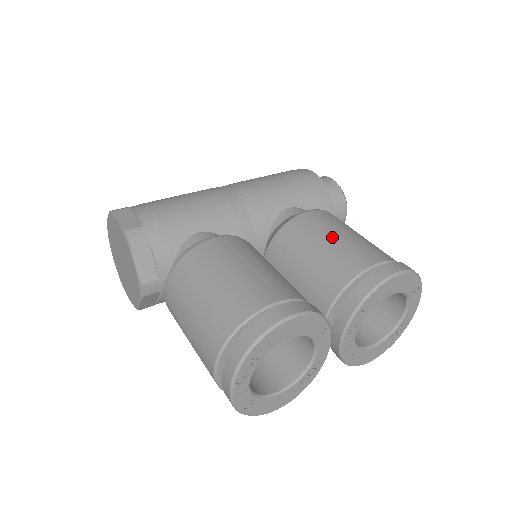
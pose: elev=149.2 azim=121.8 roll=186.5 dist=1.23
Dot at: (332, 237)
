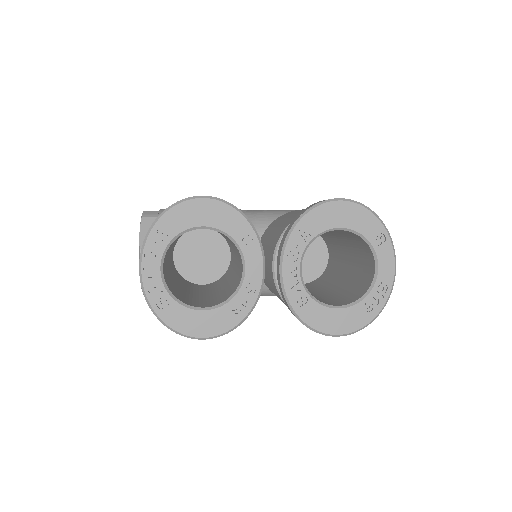
Dot at: occluded
